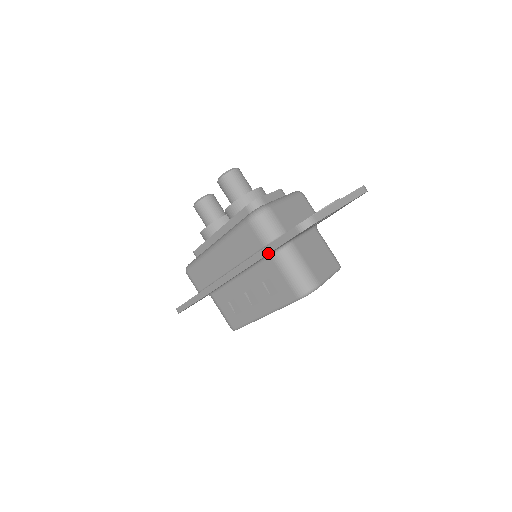
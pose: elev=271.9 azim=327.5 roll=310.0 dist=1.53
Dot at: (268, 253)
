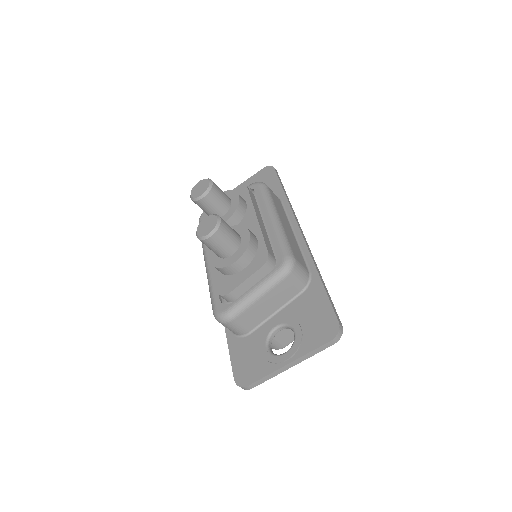
Dot at: occluded
